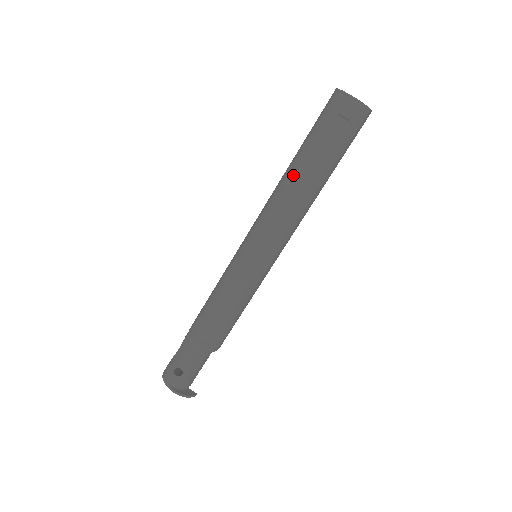
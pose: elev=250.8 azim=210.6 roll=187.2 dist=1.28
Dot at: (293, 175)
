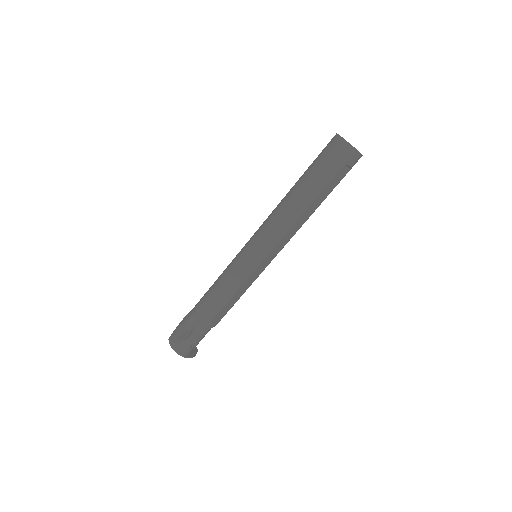
Dot at: (305, 208)
